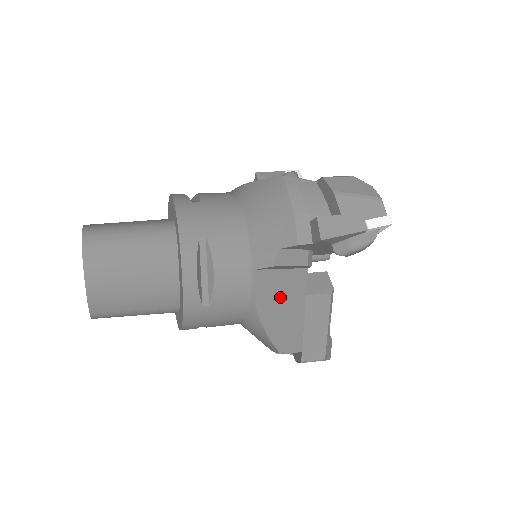
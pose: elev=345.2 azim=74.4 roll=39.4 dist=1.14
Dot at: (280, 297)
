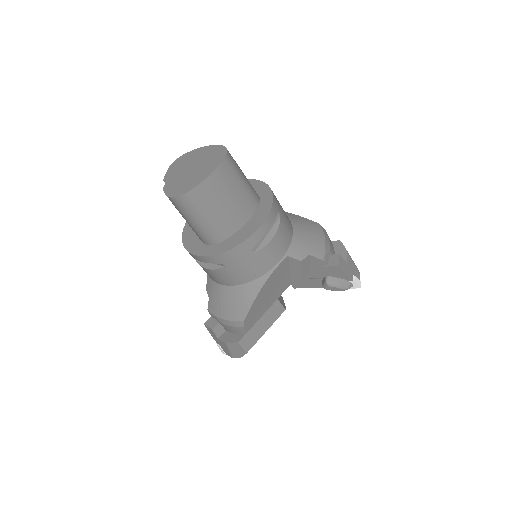
Dot at: (275, 285)
